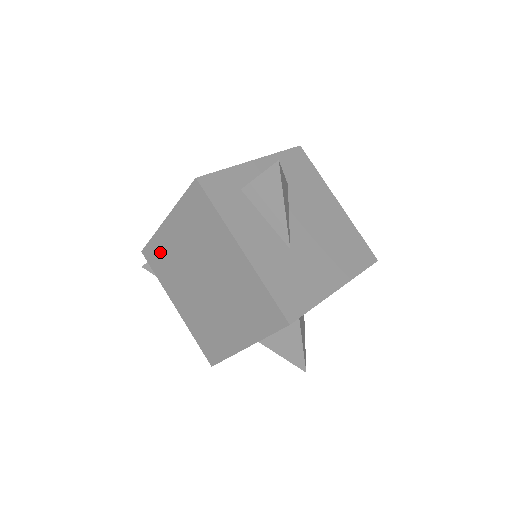
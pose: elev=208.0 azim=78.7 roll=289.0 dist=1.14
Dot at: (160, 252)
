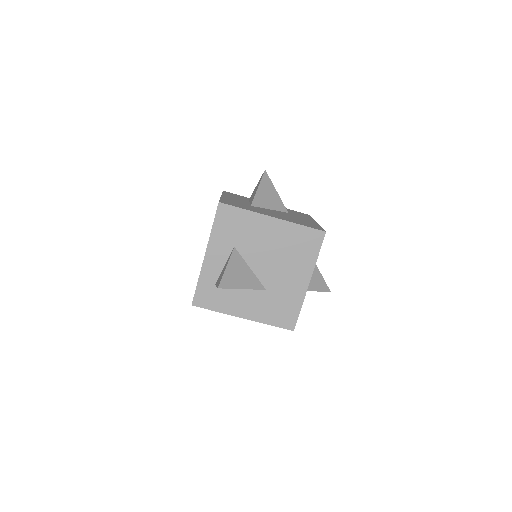
Dot at: occluded
